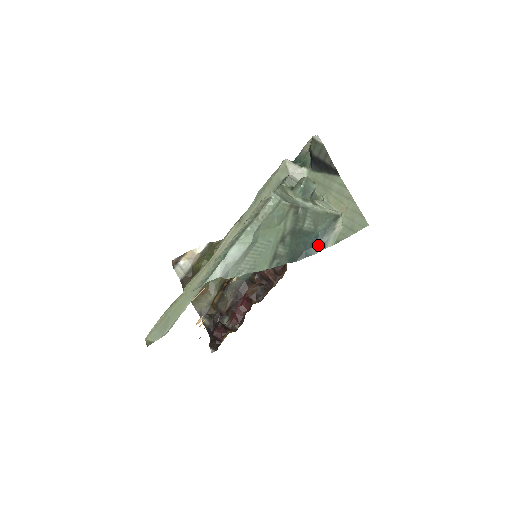
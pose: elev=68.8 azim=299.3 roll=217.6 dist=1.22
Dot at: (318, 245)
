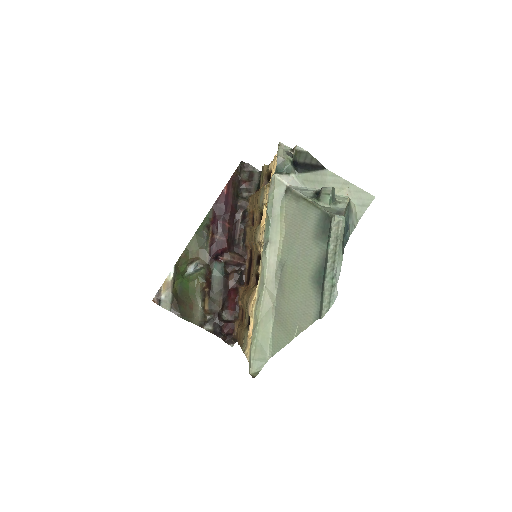
Dot at: (349, 229)
